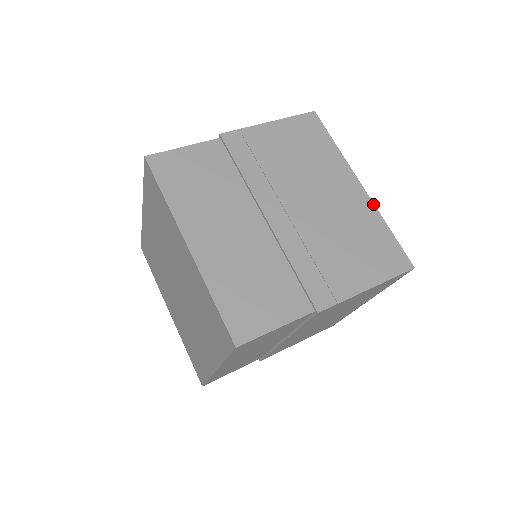
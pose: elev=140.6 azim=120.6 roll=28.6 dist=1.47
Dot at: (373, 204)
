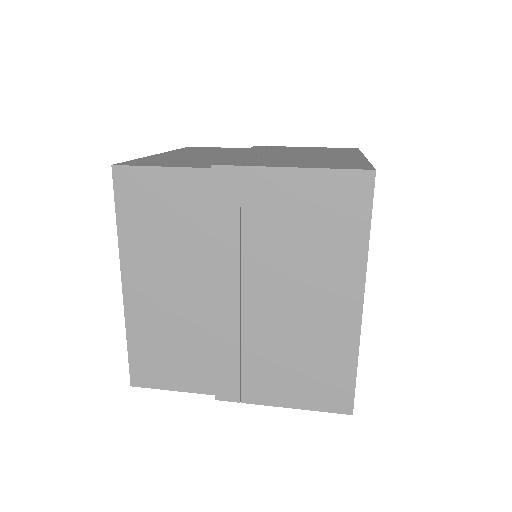
Dot at: (359, 332)
